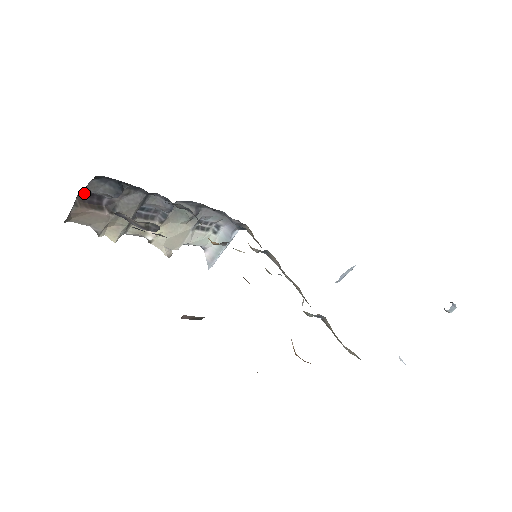
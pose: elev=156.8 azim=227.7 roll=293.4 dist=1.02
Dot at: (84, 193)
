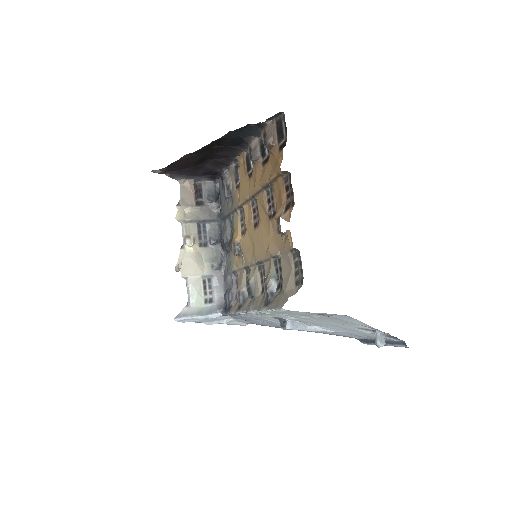
Dot at: (200, 186)
